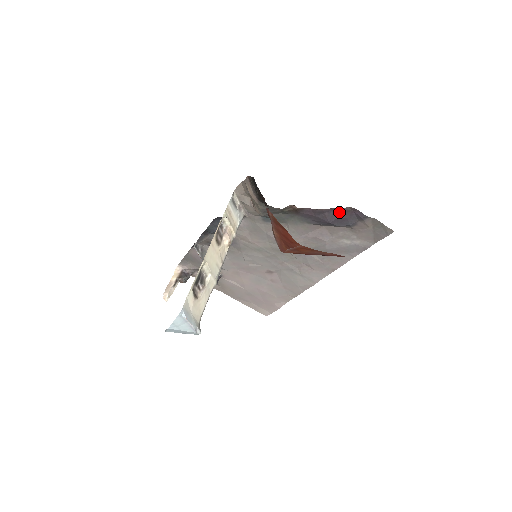
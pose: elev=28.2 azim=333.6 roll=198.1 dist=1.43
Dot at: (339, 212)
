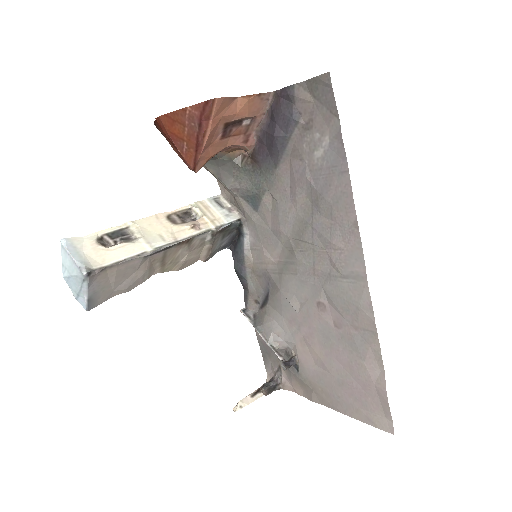
Dot at: (273, 114)
